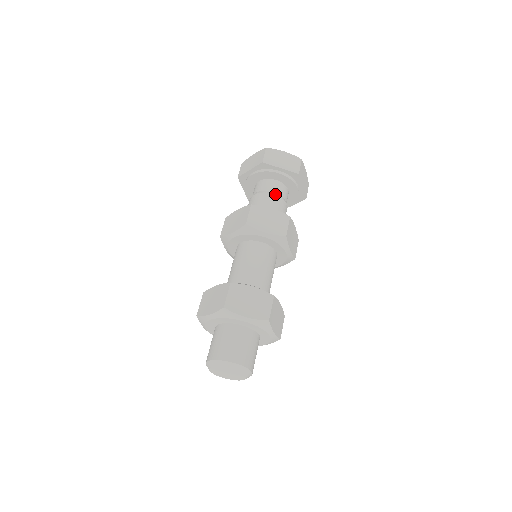
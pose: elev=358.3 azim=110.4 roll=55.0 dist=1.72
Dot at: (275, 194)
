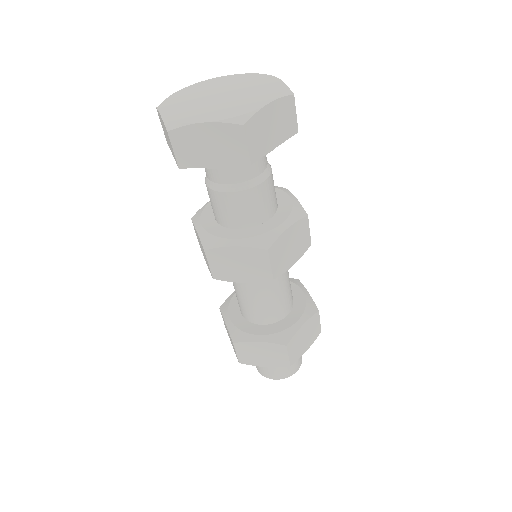
Dot at: (233, 191)
